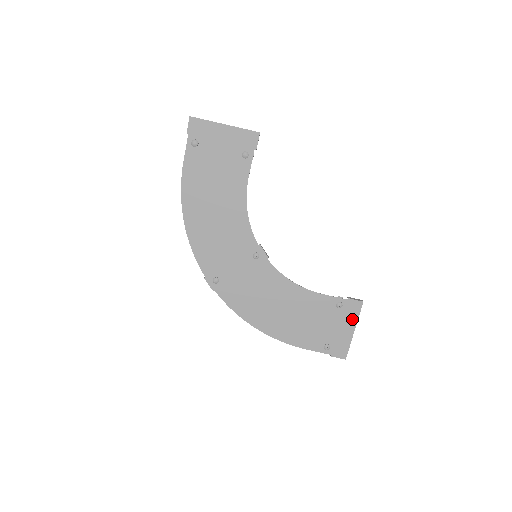
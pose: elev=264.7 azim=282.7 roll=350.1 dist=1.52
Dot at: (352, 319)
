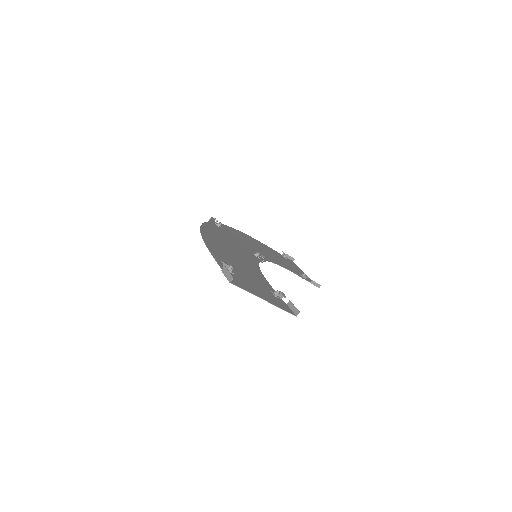
Dot at: occluded
